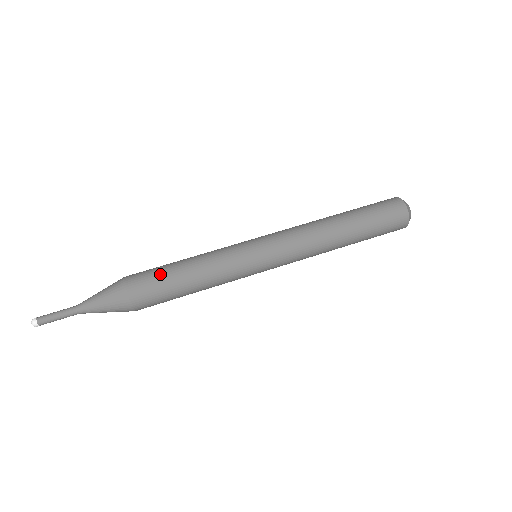
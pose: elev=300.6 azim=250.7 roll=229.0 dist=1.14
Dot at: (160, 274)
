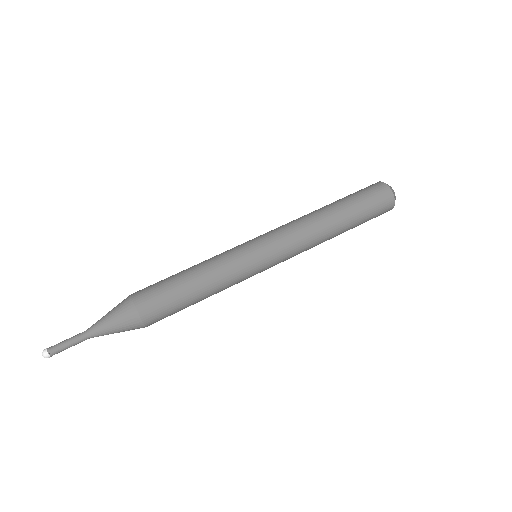
Dot at: (164, 283)
